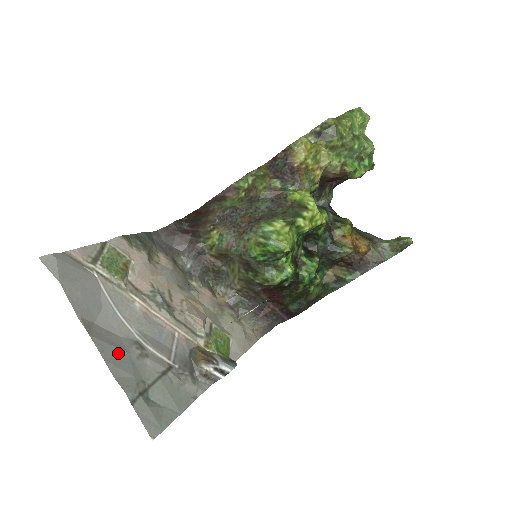
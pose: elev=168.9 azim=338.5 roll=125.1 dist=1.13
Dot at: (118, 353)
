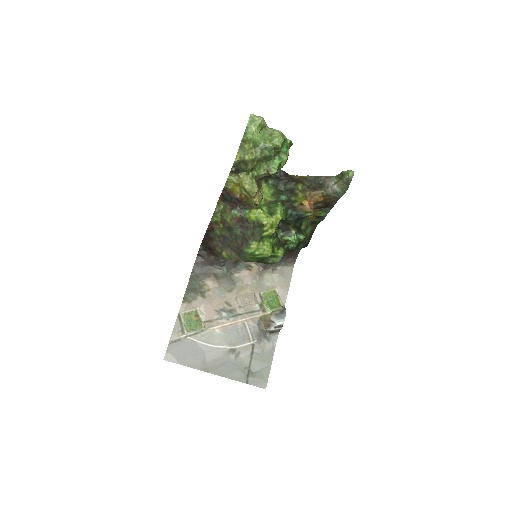
Dot at: (226, 367)
